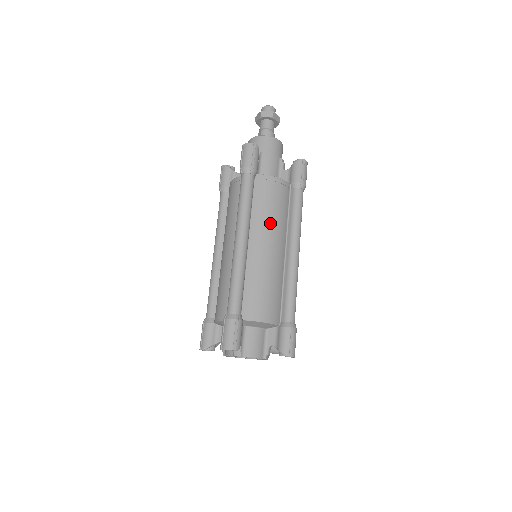
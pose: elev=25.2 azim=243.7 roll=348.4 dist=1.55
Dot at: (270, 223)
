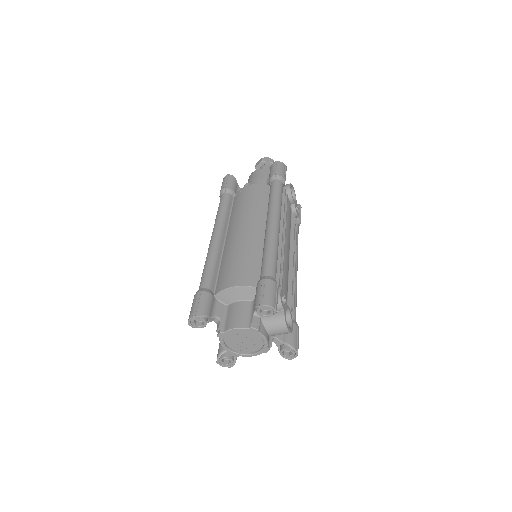
Dot at: (243, 215)
